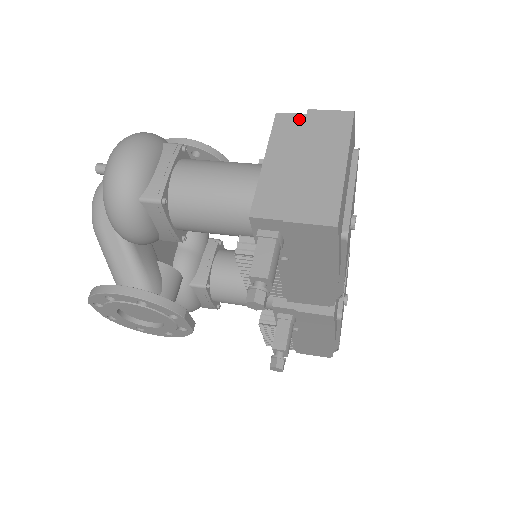
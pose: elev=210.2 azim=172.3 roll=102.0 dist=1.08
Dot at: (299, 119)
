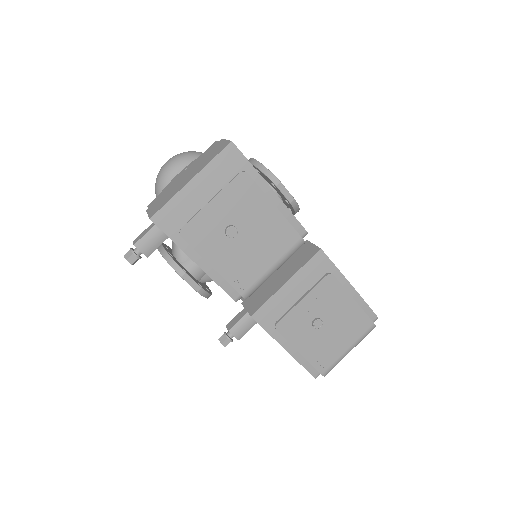
Dot at: occluded
